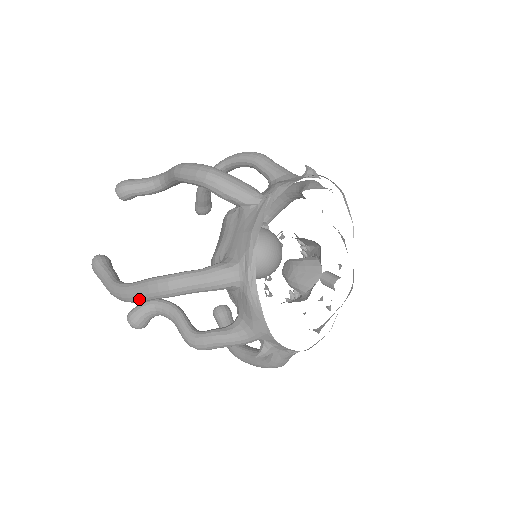
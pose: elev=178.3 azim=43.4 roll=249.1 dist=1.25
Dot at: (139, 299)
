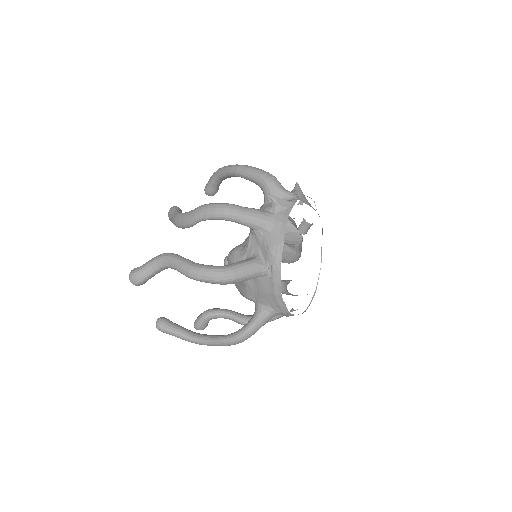
Dot at: occluded
